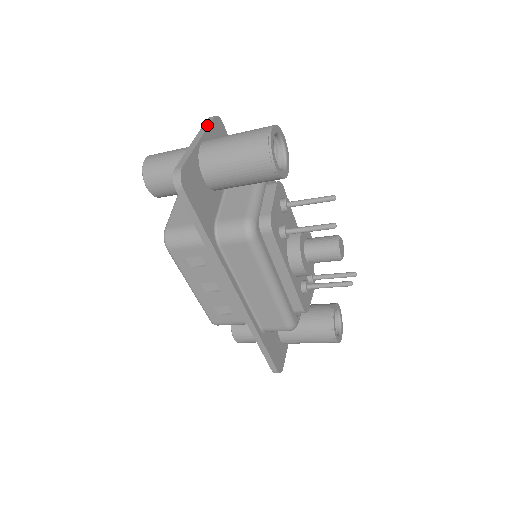
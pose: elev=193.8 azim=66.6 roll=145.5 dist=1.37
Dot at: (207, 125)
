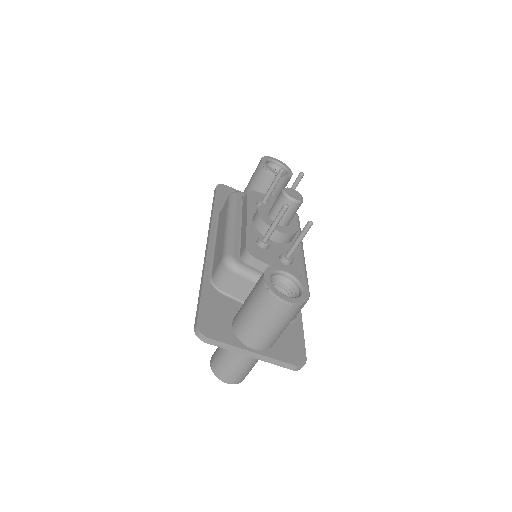
Dot at: occluded
